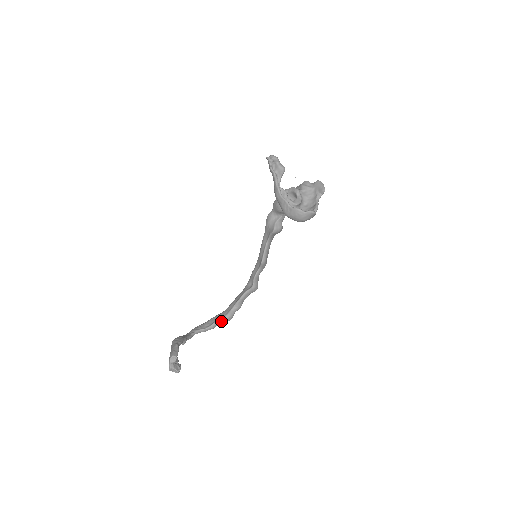
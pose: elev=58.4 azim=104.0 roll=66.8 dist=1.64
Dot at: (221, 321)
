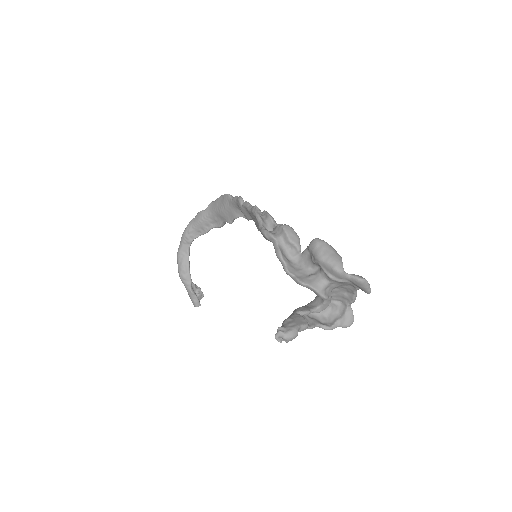
Dot at: (214, 227)
